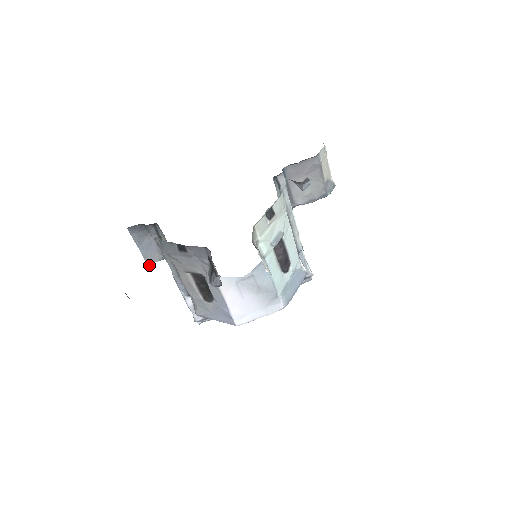
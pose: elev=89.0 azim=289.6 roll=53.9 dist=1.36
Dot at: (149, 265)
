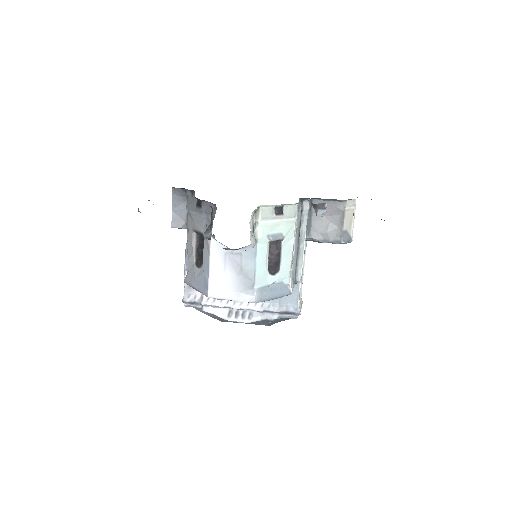
Dot at: occluded
